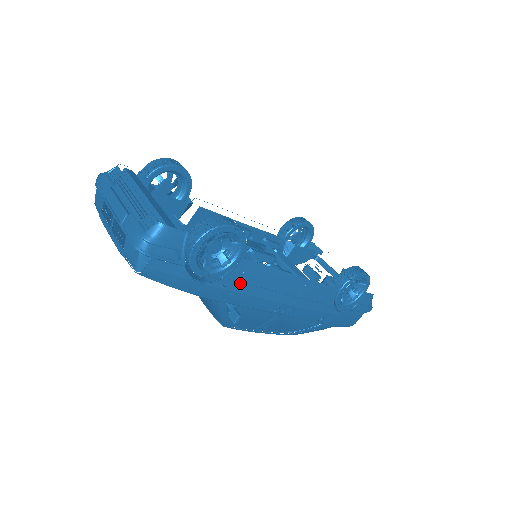
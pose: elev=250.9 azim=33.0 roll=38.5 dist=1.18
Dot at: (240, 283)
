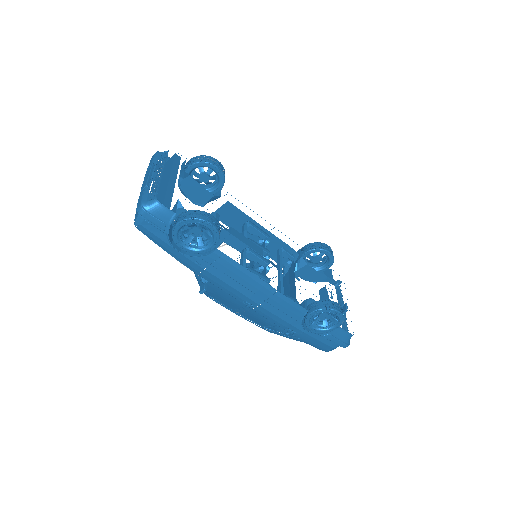
Dot at: (213, 266)
